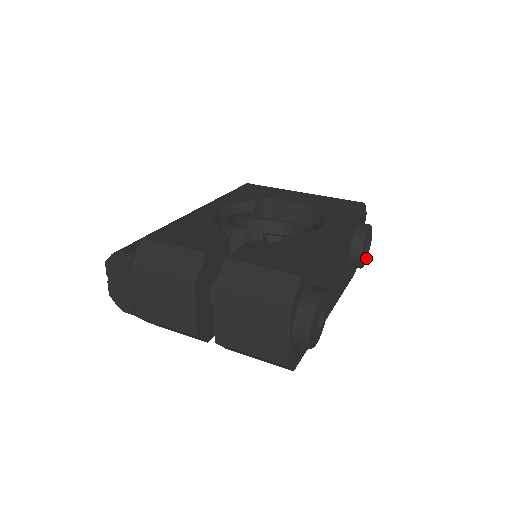
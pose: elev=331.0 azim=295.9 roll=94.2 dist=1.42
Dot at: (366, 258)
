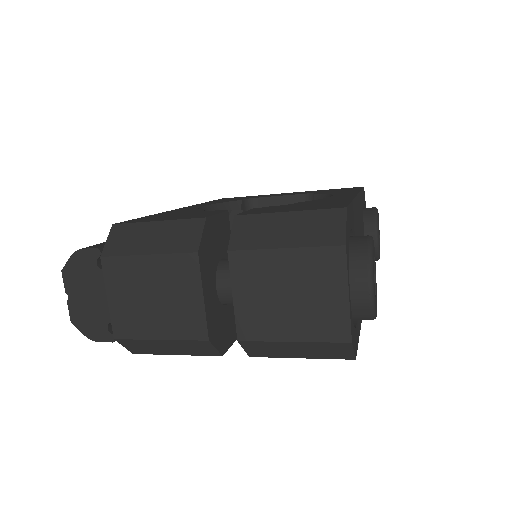
Dot at: occluded
